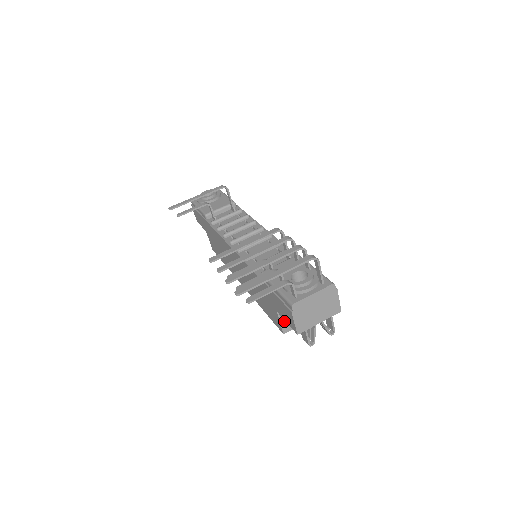
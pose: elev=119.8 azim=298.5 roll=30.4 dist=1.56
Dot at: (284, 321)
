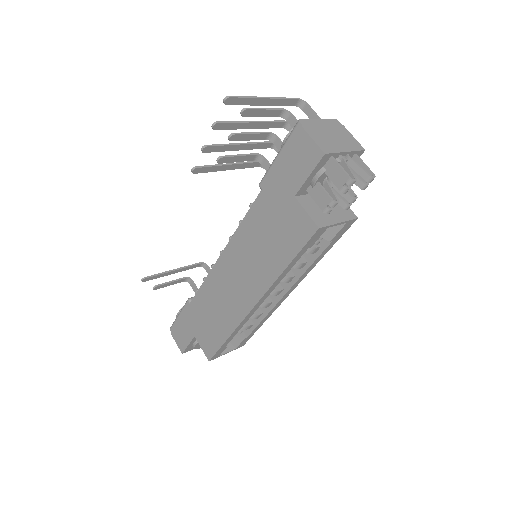
Dot at: (310, 212)
